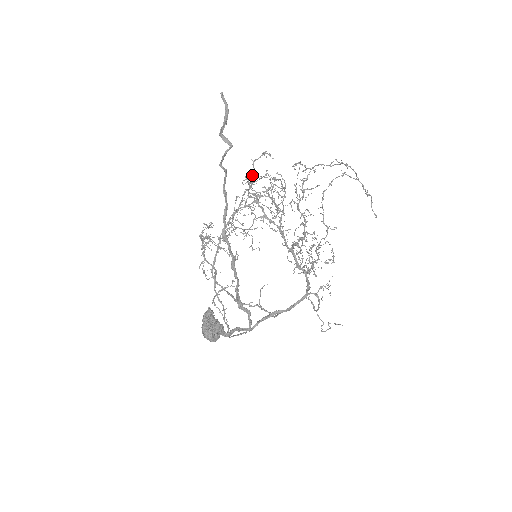
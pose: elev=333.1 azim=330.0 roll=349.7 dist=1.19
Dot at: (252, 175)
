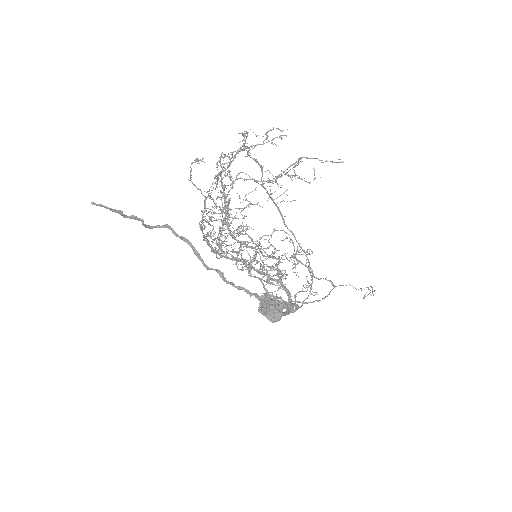
Dot at: occluded
